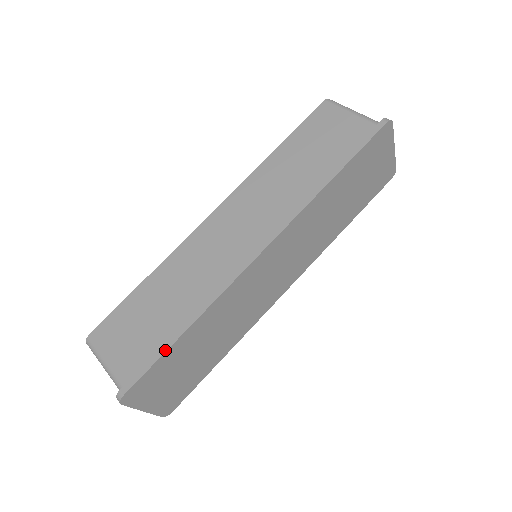
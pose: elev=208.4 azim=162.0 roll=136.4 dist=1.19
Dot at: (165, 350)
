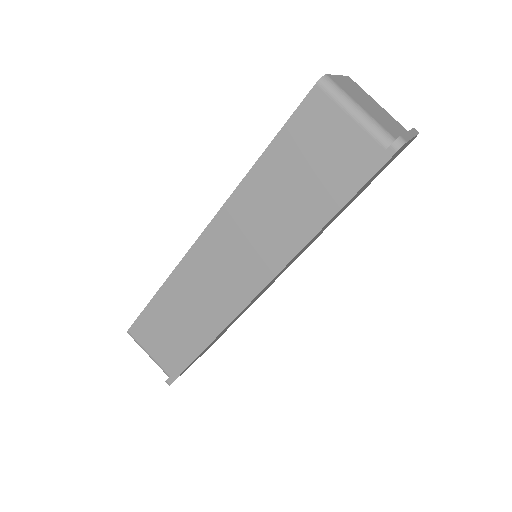
Dot at: (192, 361)
